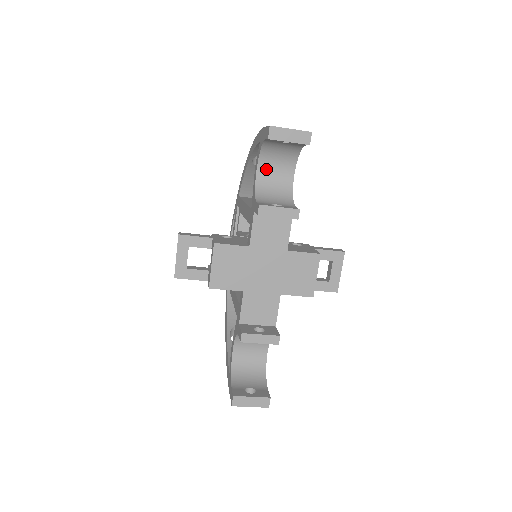
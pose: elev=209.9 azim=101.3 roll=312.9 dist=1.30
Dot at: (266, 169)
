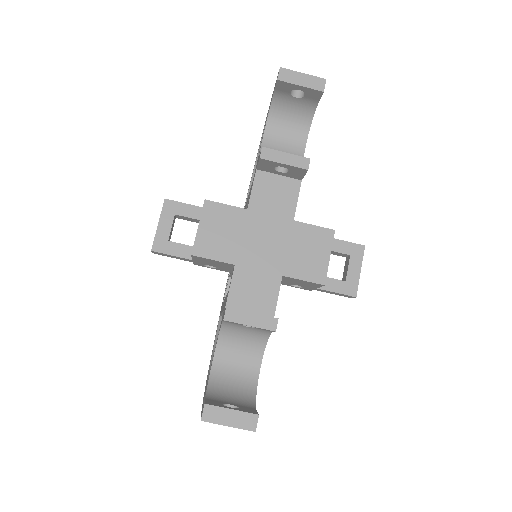
Dot at: (274, 136)
